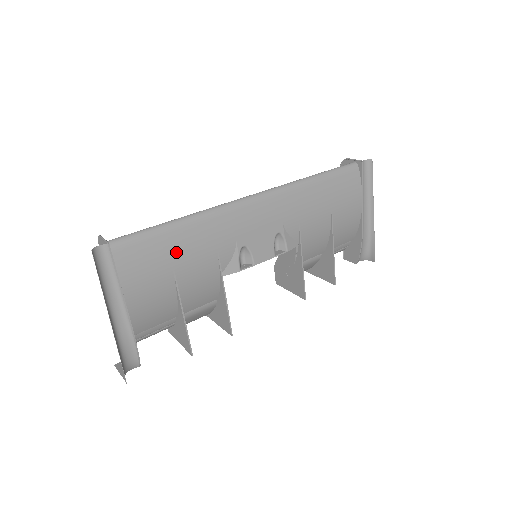
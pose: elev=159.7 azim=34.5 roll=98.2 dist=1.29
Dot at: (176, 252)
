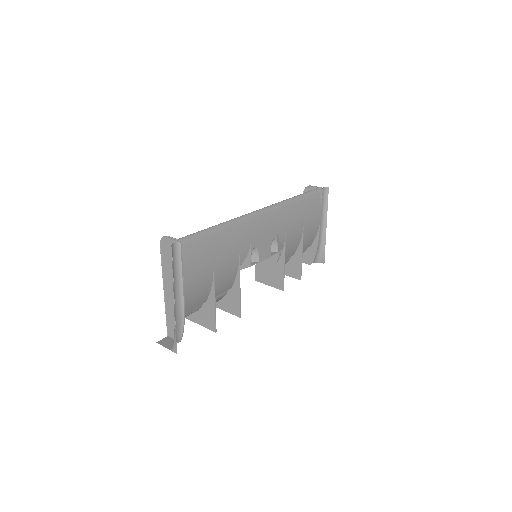
Dot at: (217, 250)
